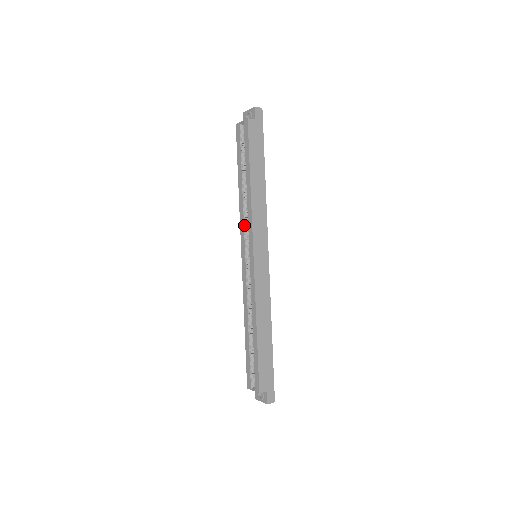
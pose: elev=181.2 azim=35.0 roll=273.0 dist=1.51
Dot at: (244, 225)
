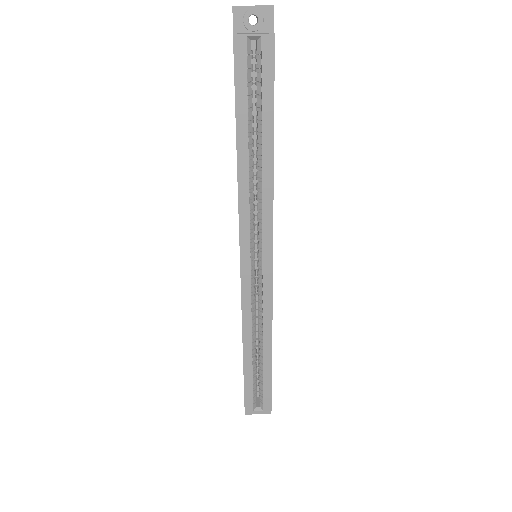
Dot at: (249, 219)
